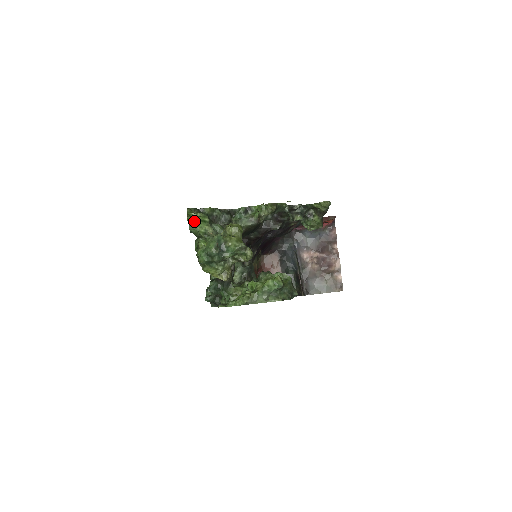
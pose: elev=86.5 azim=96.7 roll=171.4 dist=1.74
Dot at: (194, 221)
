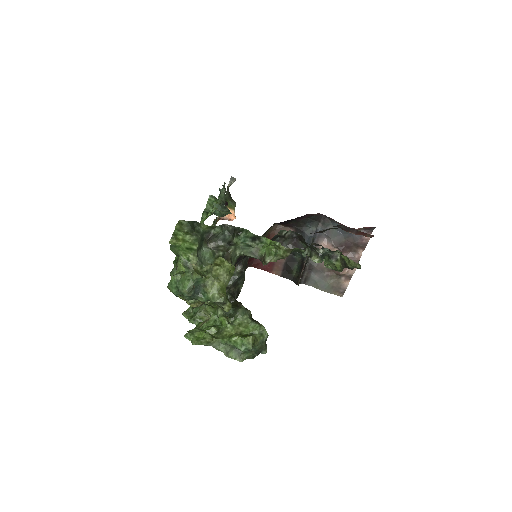
Dot at: (178, 245)
